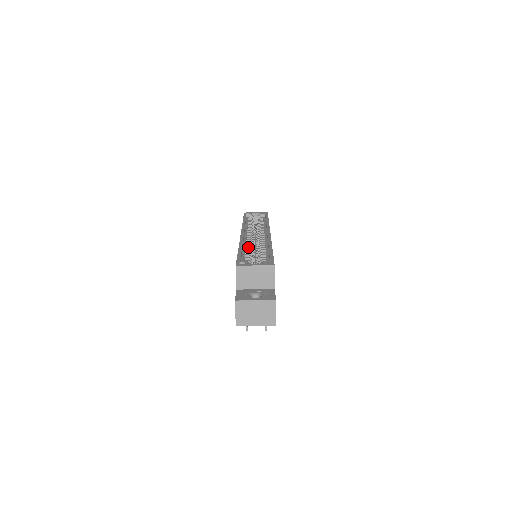
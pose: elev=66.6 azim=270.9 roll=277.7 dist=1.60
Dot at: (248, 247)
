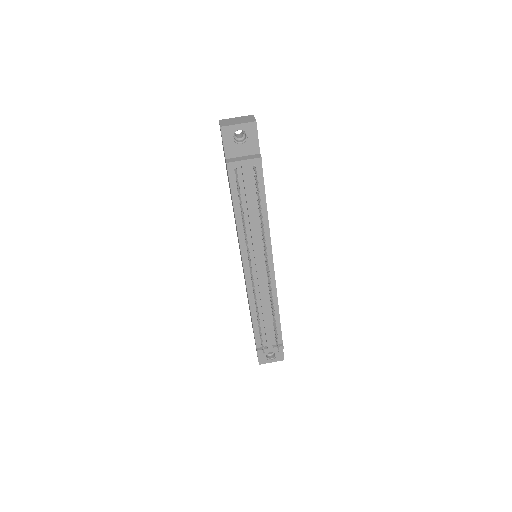
Dot at: occluded
